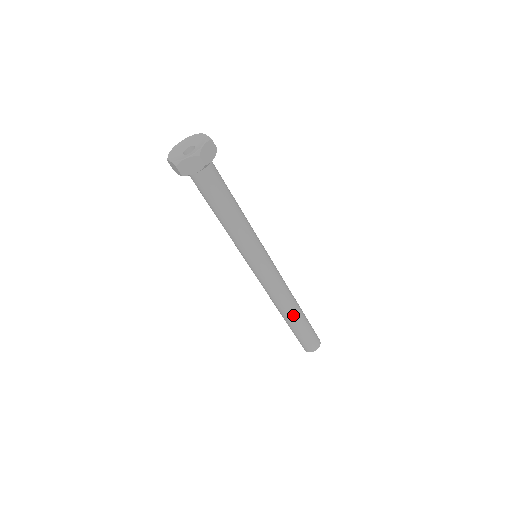
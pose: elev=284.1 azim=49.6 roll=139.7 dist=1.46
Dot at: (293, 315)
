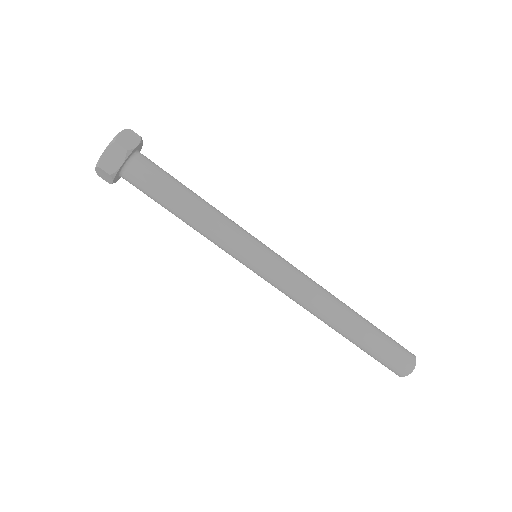
Dot at: (347, 321)
